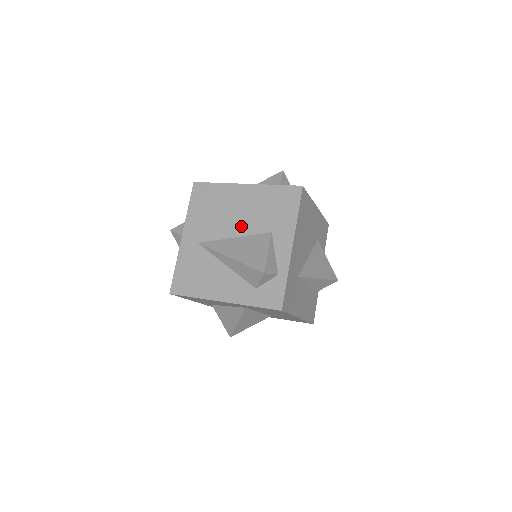
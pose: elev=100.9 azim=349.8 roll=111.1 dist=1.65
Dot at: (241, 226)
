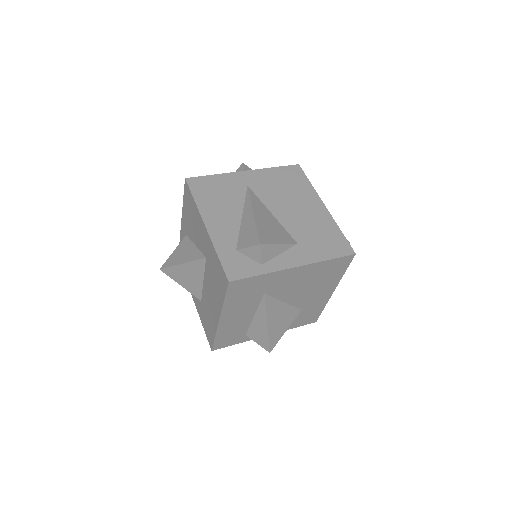
Dot at: (286, 216)
